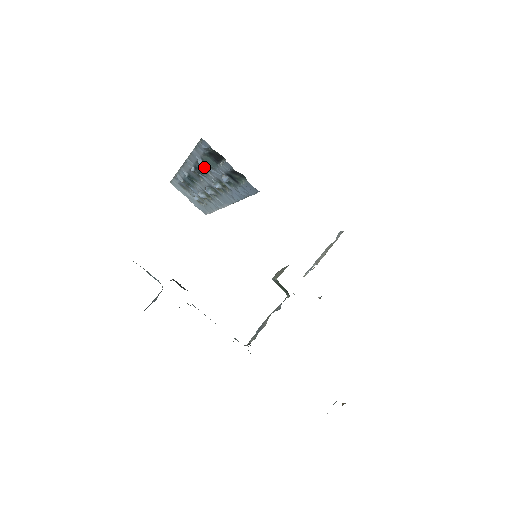
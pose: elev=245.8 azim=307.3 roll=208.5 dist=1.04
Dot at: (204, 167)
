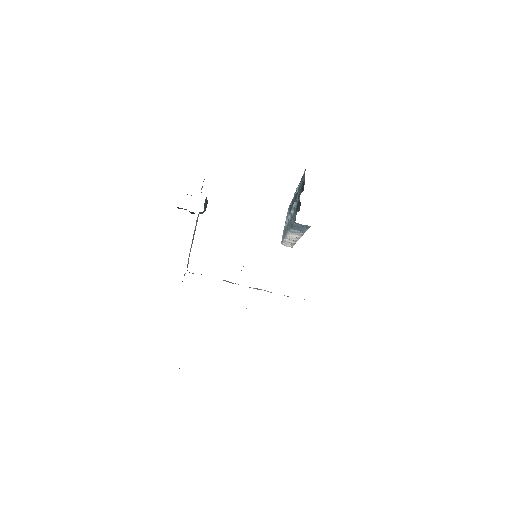
Dot at: occluded
